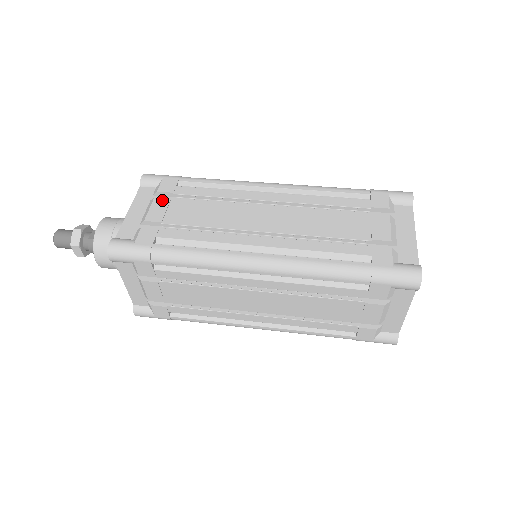
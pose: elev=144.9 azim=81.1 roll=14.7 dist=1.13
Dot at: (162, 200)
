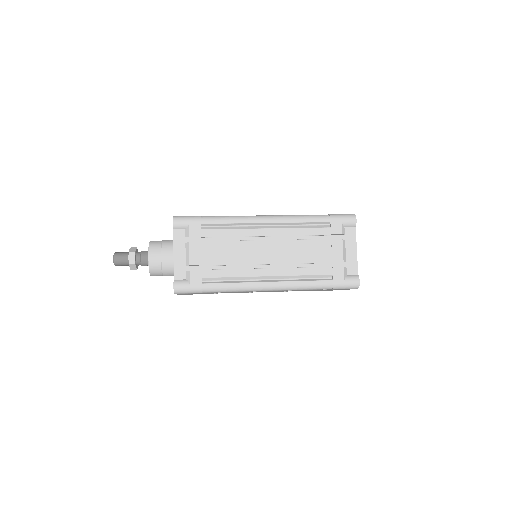
Dot at: occluded
